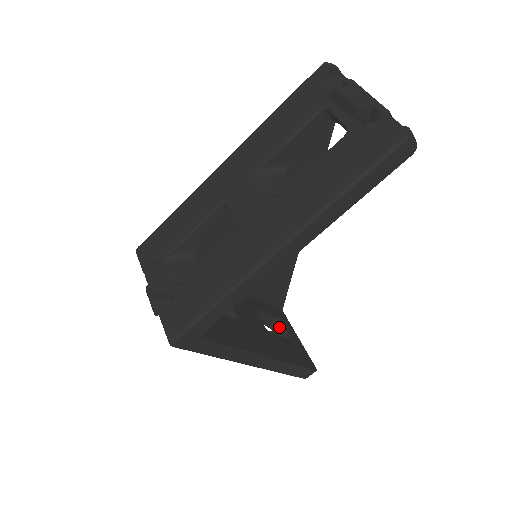
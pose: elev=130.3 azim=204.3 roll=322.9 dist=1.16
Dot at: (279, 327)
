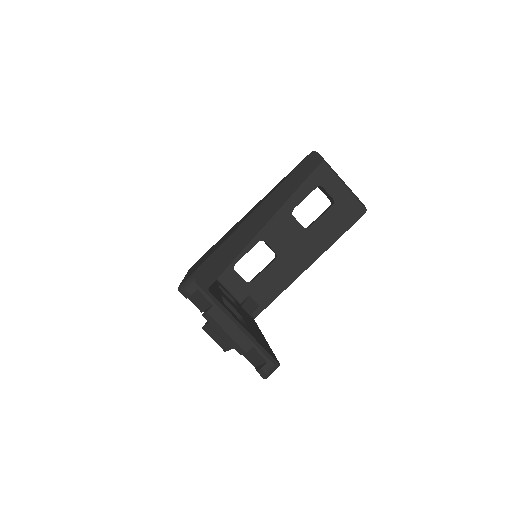
Dot at: (323, 190)
